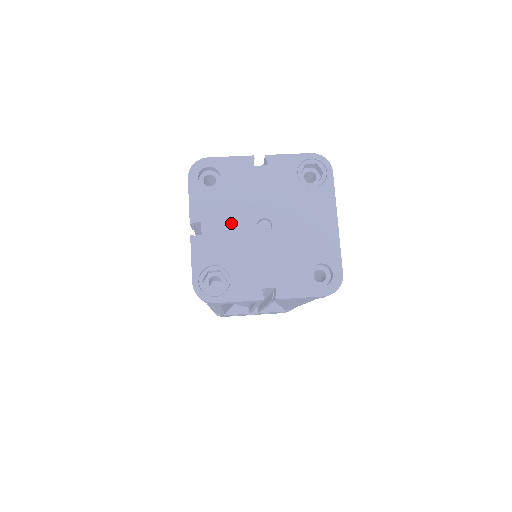
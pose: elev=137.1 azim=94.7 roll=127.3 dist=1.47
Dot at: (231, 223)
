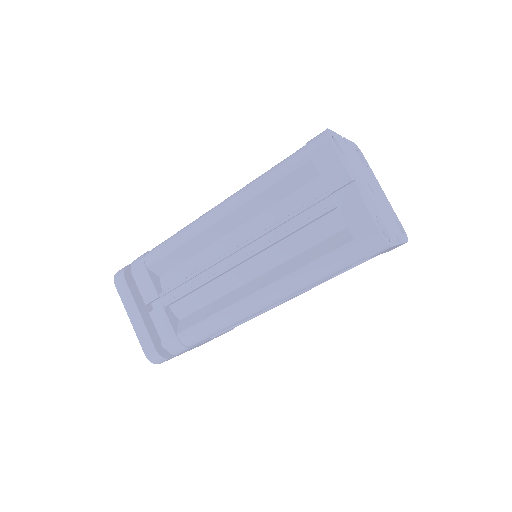
Dot at: (363, 184)
